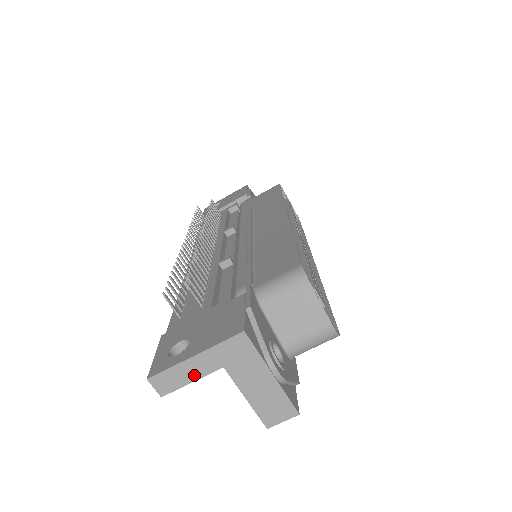
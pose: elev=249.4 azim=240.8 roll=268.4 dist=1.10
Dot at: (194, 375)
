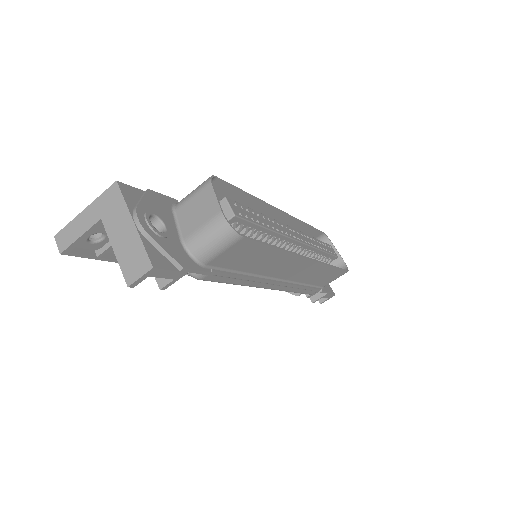
Dot at: (82, 229)
